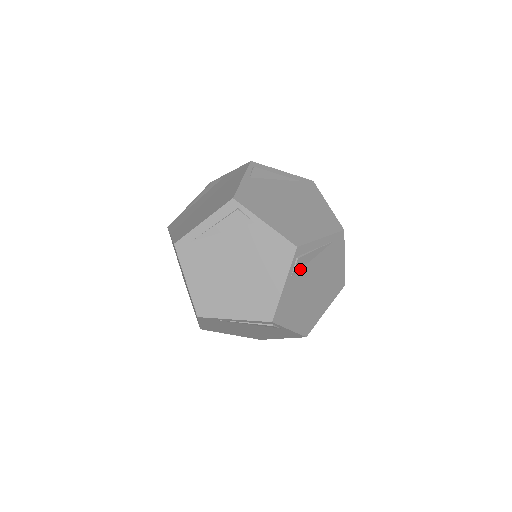
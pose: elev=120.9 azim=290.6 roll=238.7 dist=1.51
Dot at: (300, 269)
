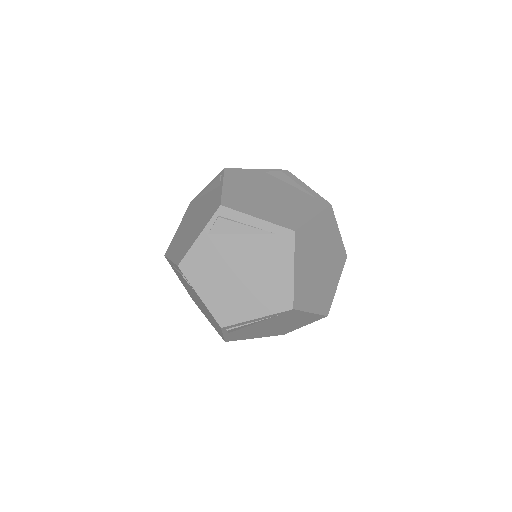
Dot at: (275, 177)
